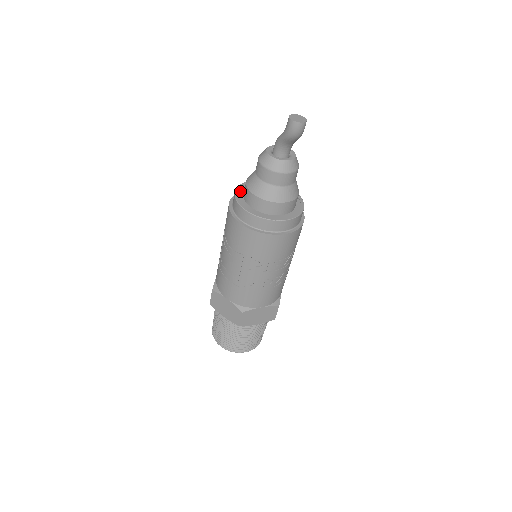
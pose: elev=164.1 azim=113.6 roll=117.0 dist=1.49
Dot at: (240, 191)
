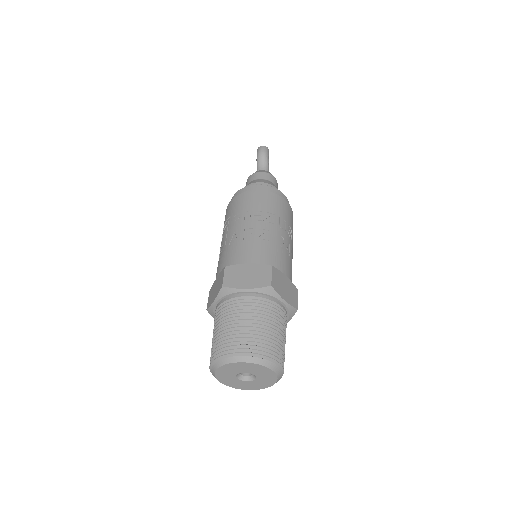
Dot at: occluded
